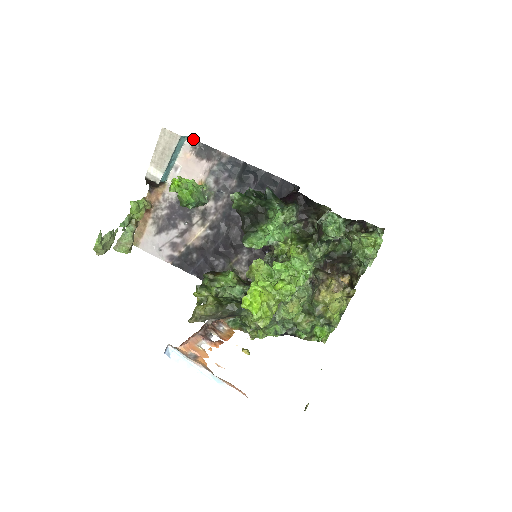
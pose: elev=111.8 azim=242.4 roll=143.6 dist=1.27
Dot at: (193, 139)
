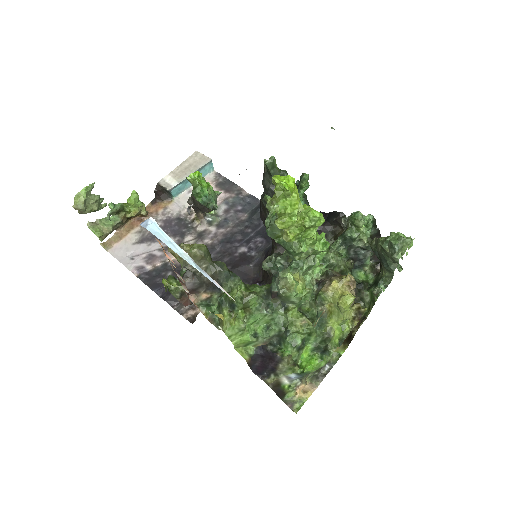
Dot at: (219, 173)
